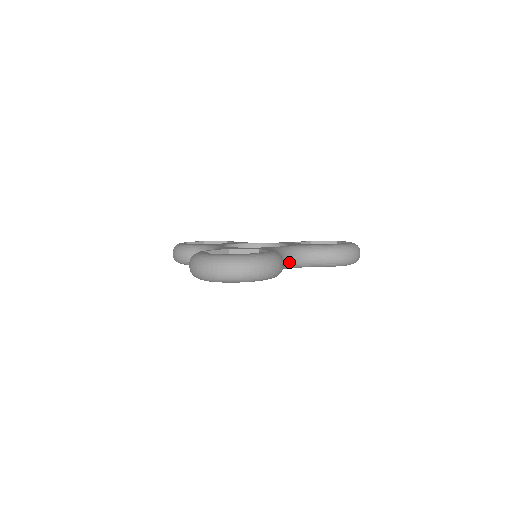
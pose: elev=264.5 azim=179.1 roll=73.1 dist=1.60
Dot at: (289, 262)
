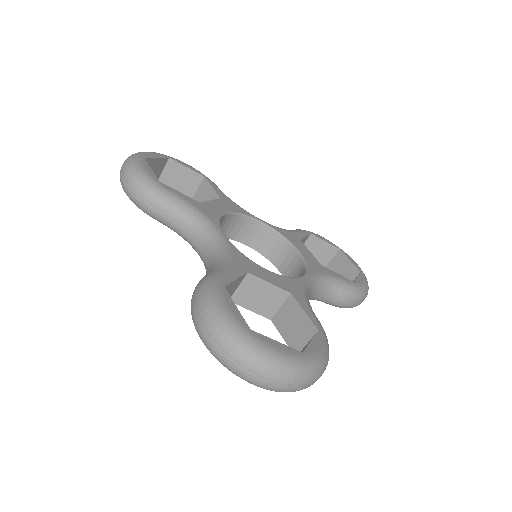
Dot at: occluded
